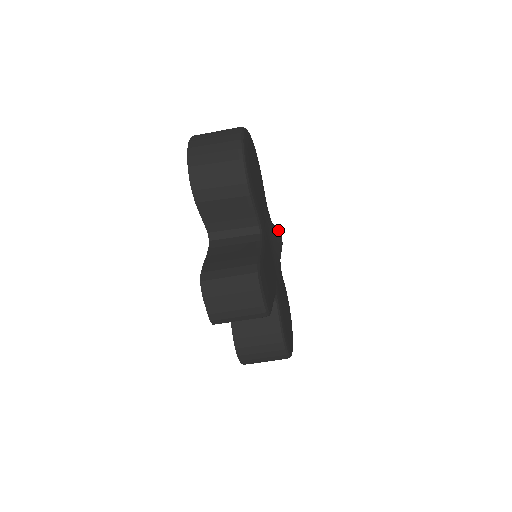
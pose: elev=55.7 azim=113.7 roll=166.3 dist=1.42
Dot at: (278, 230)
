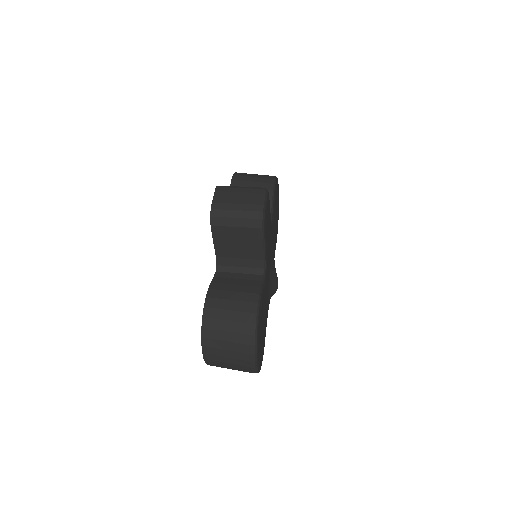
Dot at: (277, 277)
